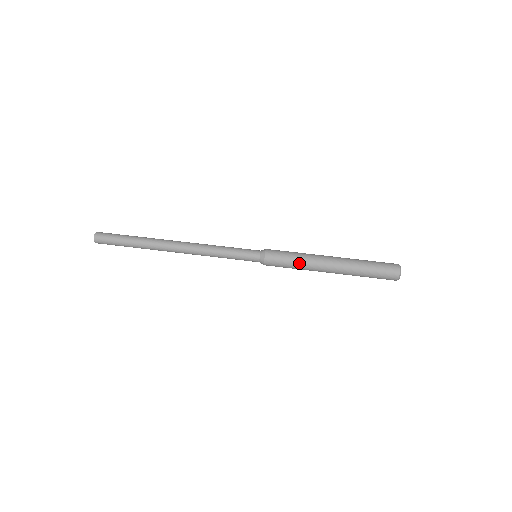
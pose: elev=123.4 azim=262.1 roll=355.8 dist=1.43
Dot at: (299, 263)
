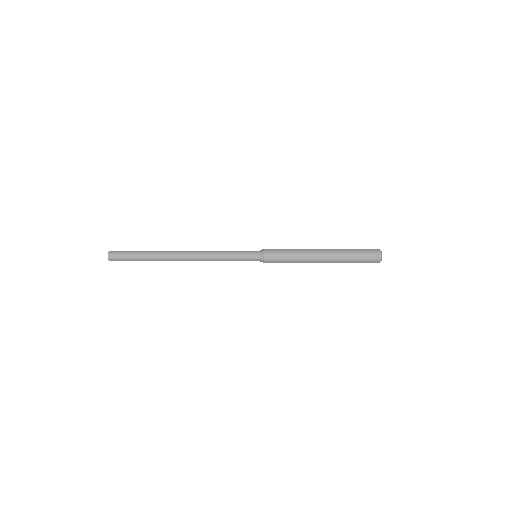
Dot at: (295, 260)
